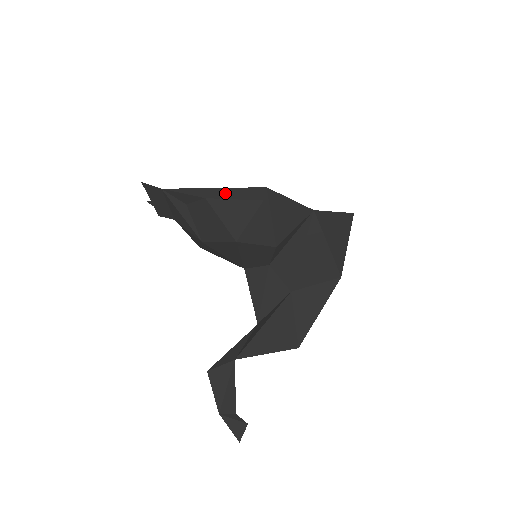
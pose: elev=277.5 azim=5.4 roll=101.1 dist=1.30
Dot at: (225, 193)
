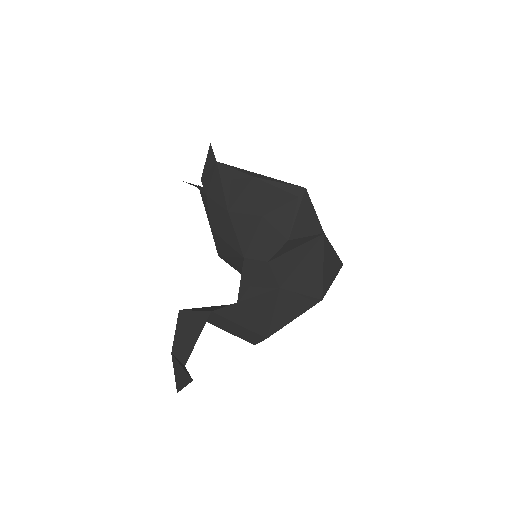
Dot at: (271, 180)
